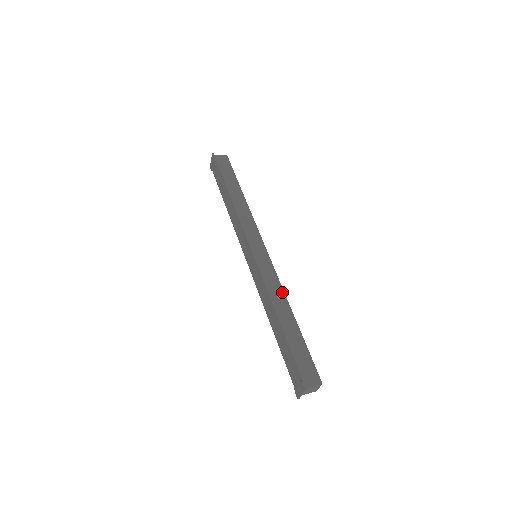
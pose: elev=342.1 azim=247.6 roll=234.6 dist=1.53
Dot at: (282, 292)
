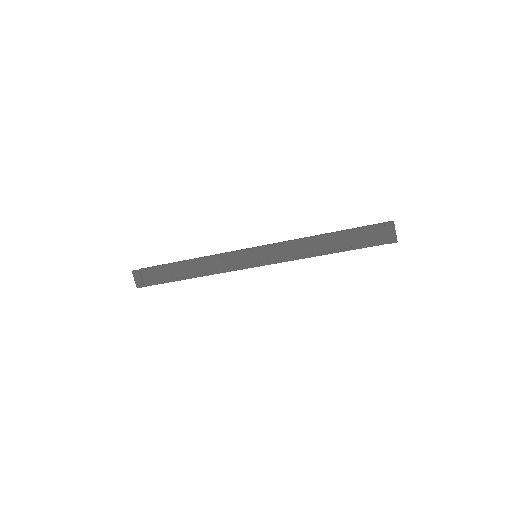
Dot at: (301, 238)
